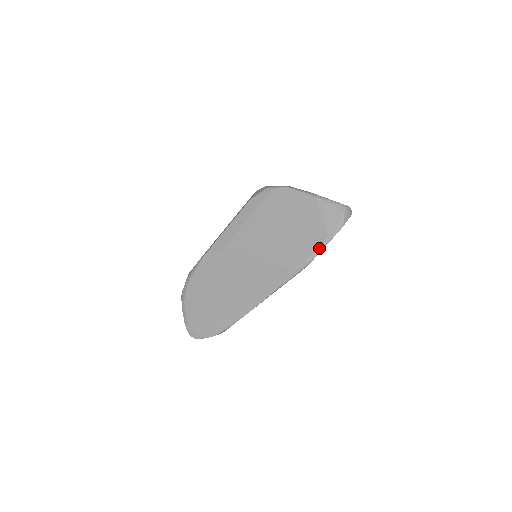
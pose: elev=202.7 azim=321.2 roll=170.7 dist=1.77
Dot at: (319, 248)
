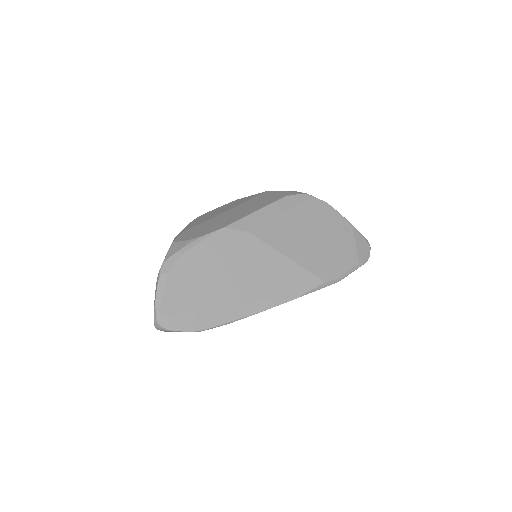
Dot at: (350, 270)
